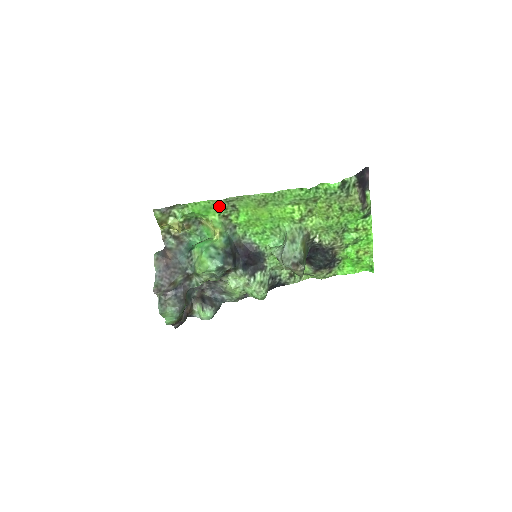
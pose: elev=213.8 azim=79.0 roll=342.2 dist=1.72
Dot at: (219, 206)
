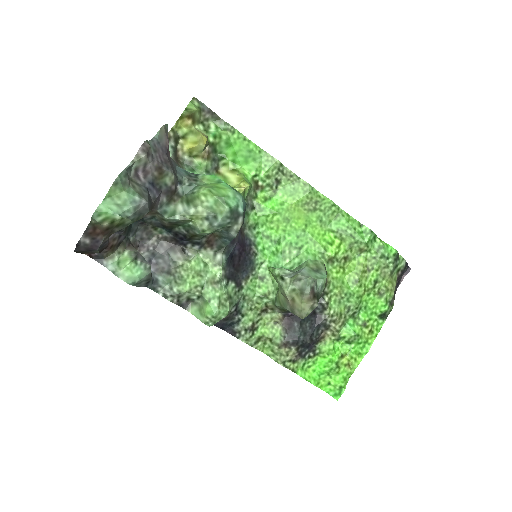
Dot at: (266, 165)
